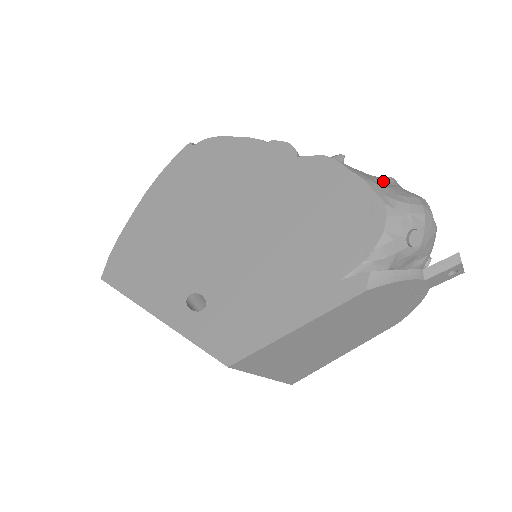
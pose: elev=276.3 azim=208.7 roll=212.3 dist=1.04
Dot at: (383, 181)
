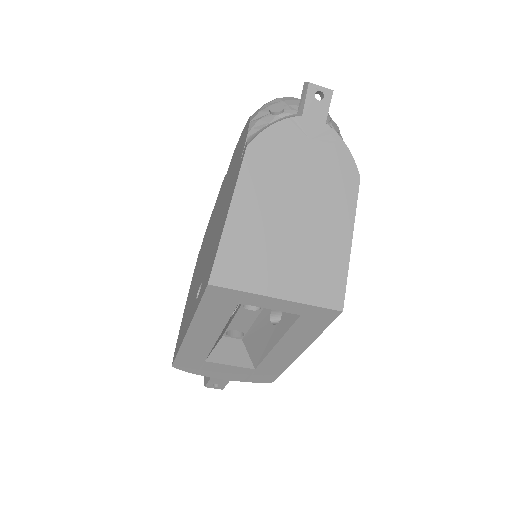
Dot at: occluded
